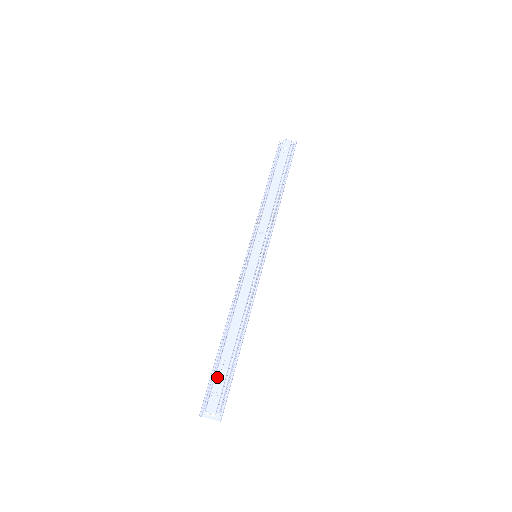
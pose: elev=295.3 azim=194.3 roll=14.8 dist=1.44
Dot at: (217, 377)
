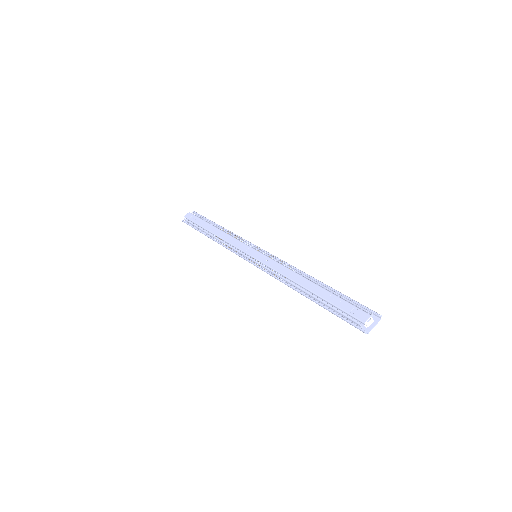
Dot at: (339, 305)
